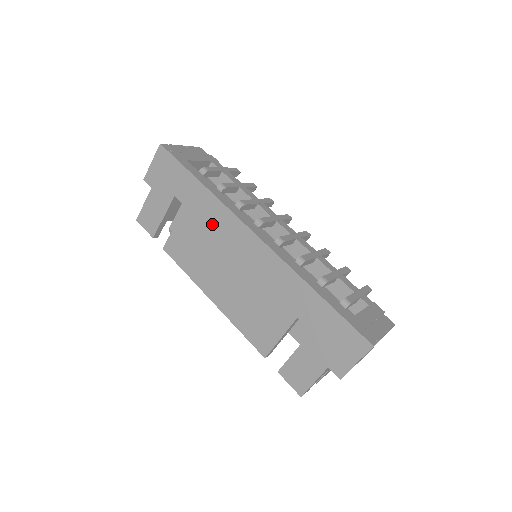
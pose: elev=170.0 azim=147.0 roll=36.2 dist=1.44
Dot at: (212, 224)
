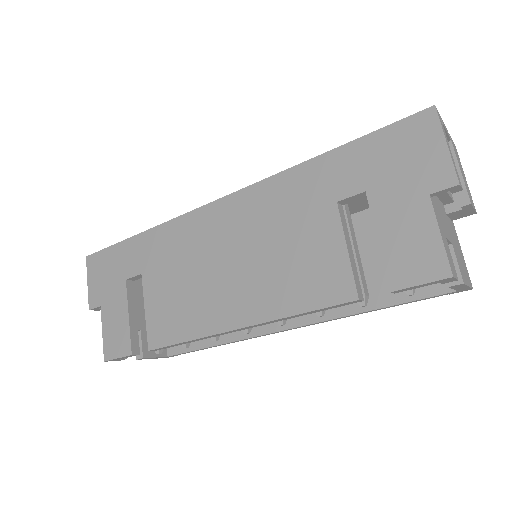
Dot at: (177, 251)
